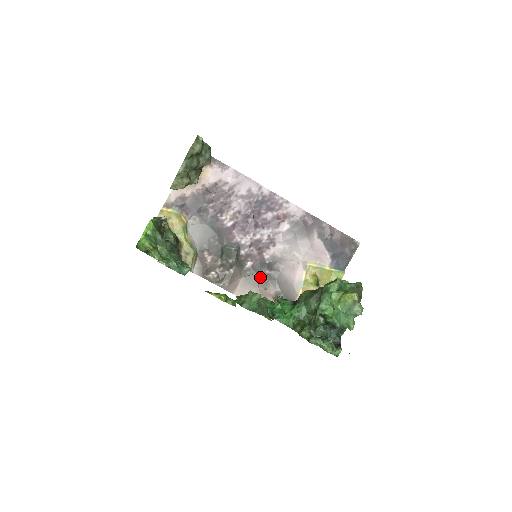
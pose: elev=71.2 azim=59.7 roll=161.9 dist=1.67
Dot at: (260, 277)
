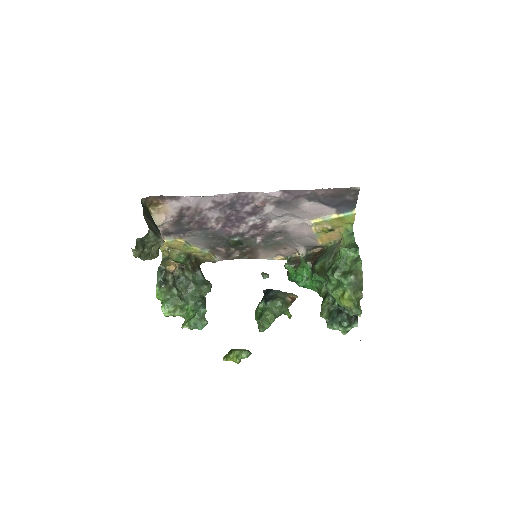
Dot at: (274, 244)
